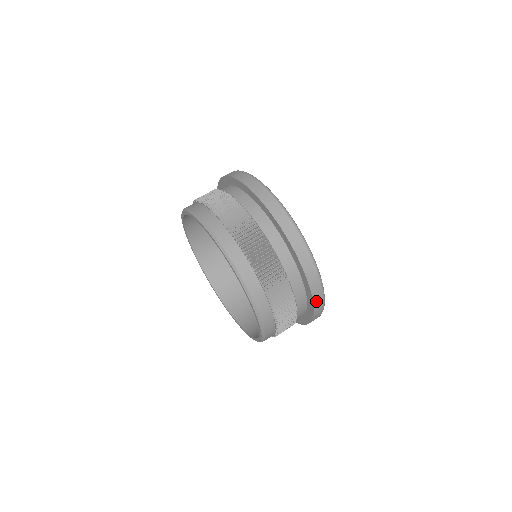
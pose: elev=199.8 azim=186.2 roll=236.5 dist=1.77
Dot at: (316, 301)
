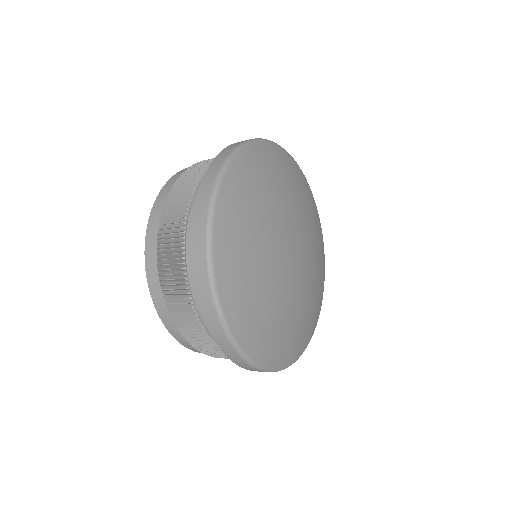
Dot at: occluded
